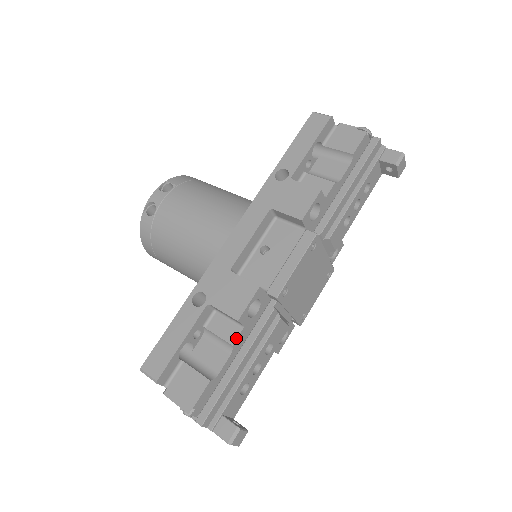
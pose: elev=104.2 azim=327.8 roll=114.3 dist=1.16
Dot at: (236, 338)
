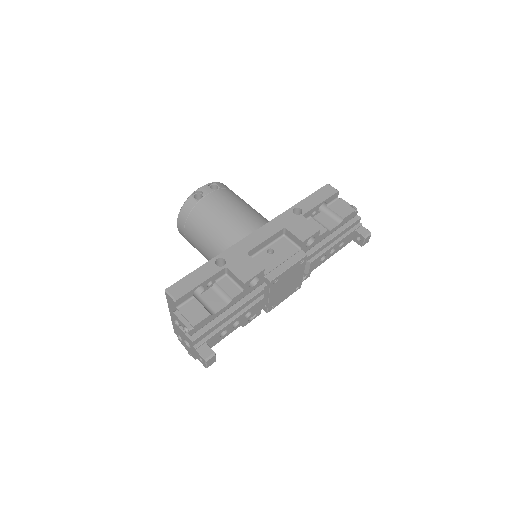
Dot at: (236, 295)
